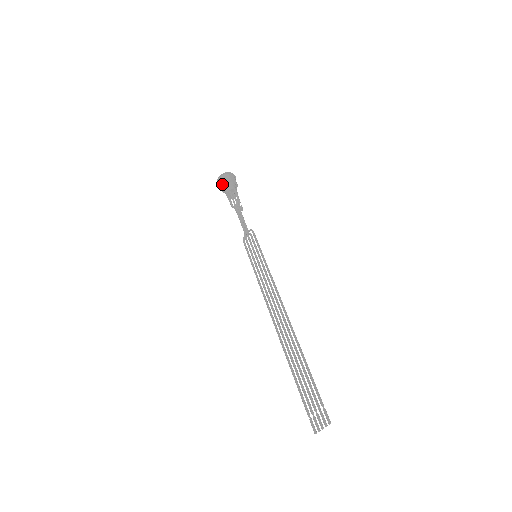
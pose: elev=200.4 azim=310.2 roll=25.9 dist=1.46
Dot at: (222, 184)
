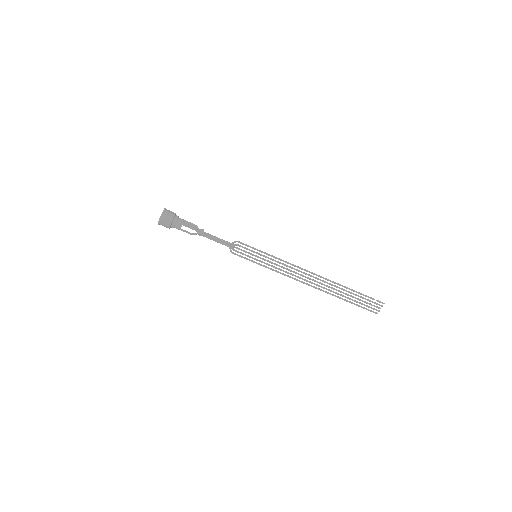
Dot at: (171, 223)
